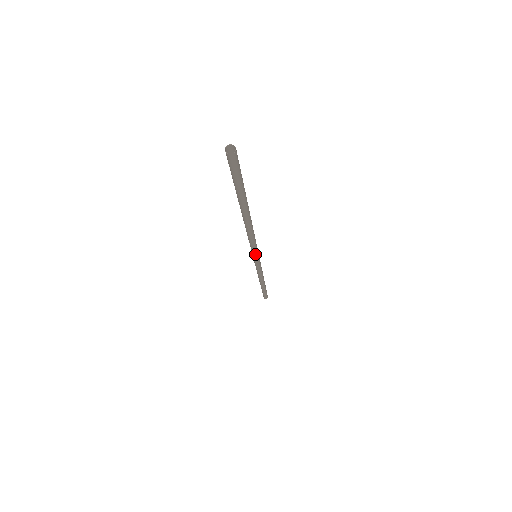
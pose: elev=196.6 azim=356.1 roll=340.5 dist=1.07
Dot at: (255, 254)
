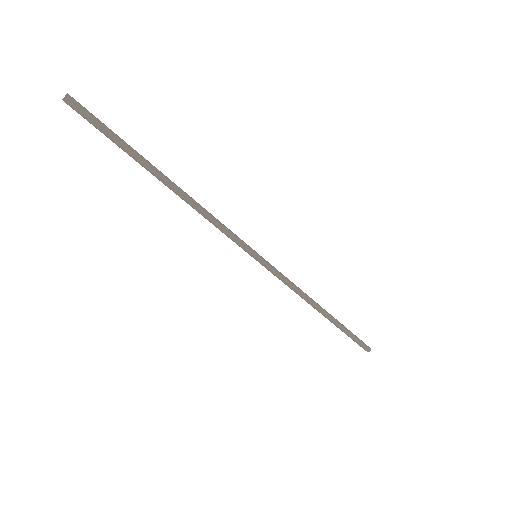
Dot at: (247, 247)
